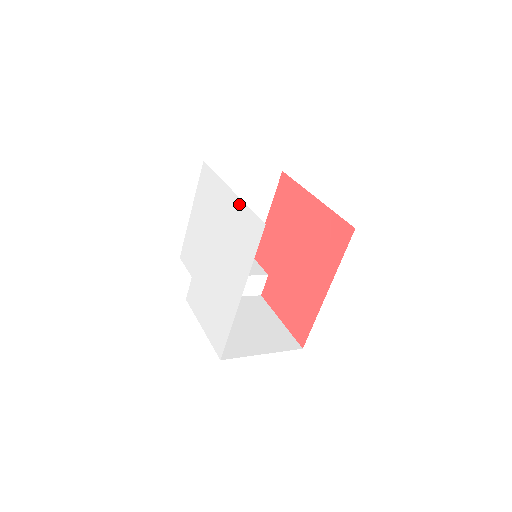
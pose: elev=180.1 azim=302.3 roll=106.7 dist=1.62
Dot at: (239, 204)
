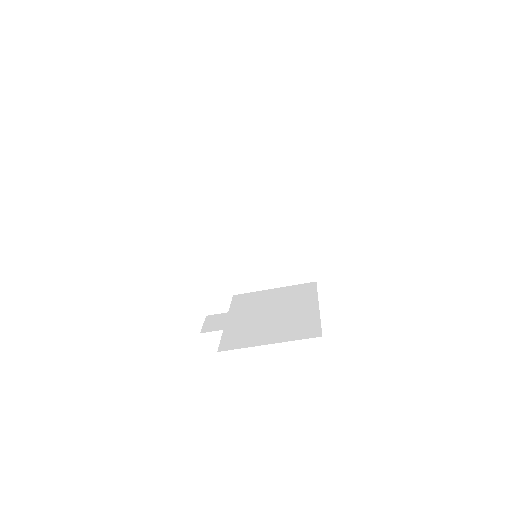
Dot at: occluded
